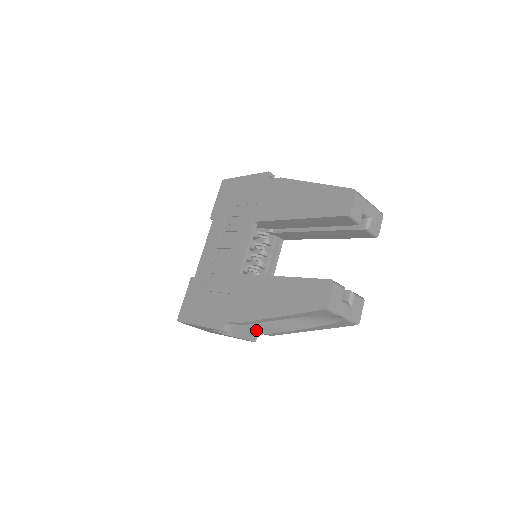
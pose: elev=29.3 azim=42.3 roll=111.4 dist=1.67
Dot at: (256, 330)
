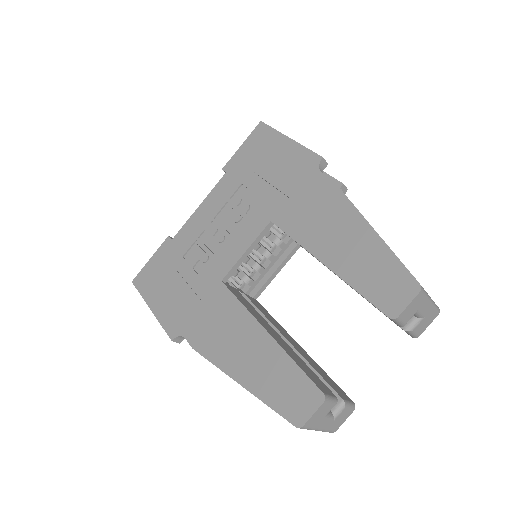
Dot at: occluded
